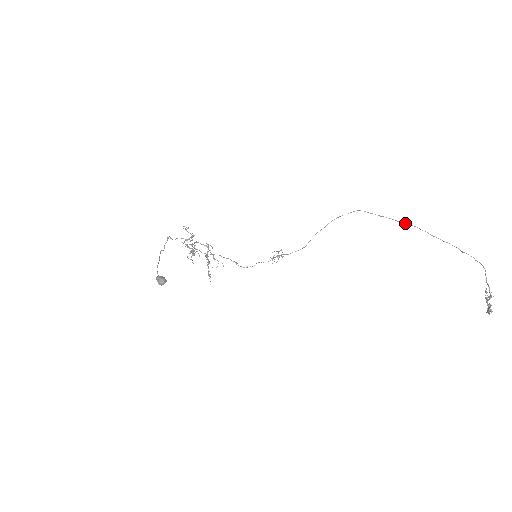
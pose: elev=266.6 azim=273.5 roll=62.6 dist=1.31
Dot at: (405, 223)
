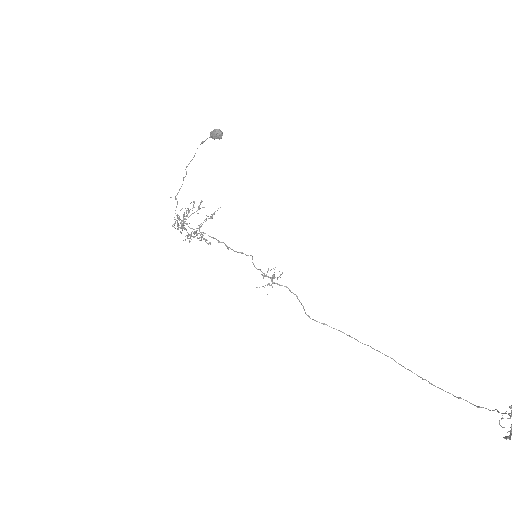
Dot at: (394, 360)
